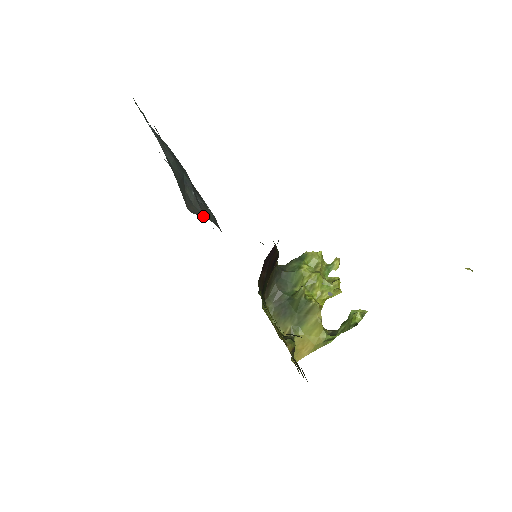
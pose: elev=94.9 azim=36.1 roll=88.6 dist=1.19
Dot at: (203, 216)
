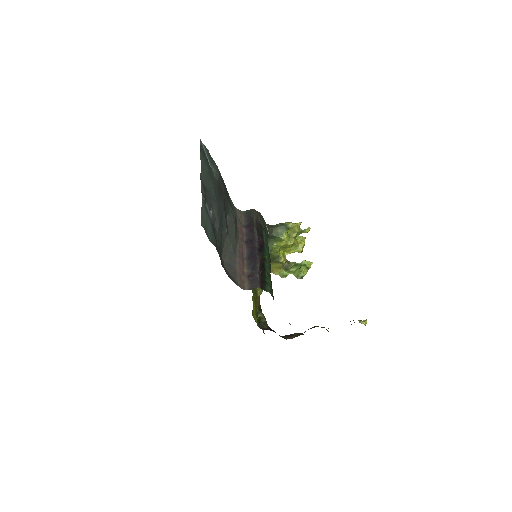
Dot at: (230, 249)
